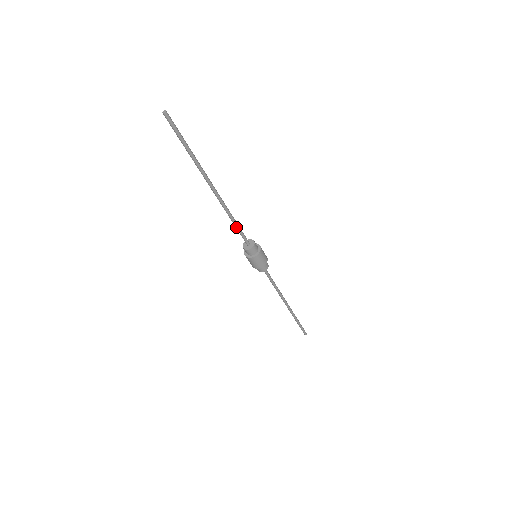
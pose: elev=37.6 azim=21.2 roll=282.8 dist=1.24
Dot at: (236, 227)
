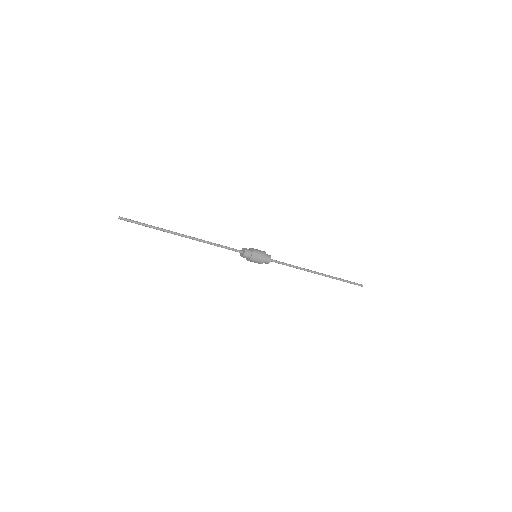
Dot at: (222, 247)
